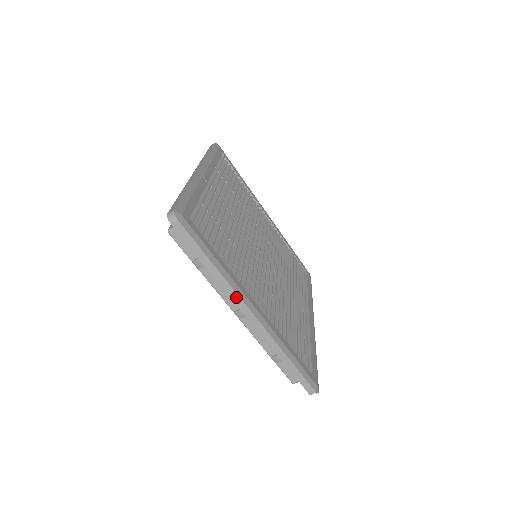
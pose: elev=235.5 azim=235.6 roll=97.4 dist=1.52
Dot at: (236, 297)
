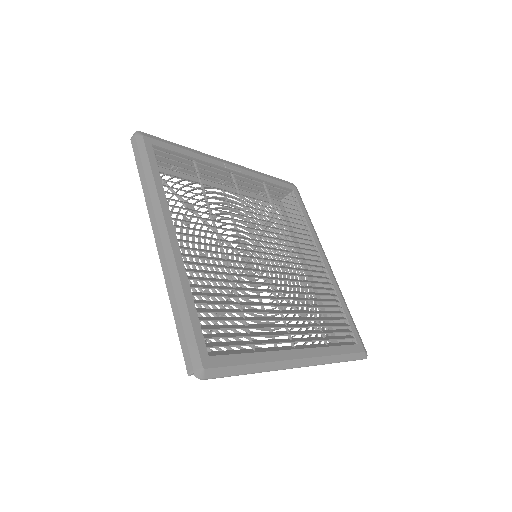
Dot at: (153, 215)
